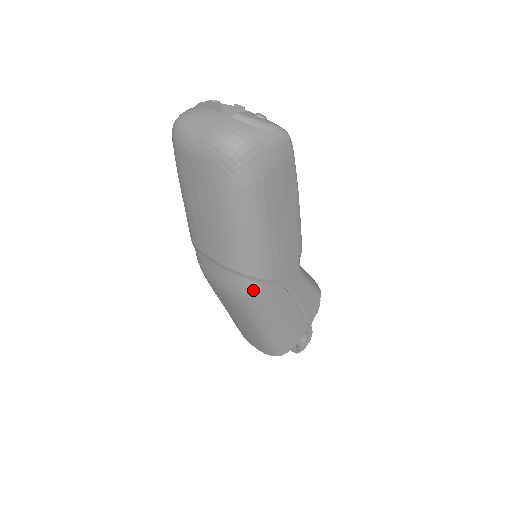
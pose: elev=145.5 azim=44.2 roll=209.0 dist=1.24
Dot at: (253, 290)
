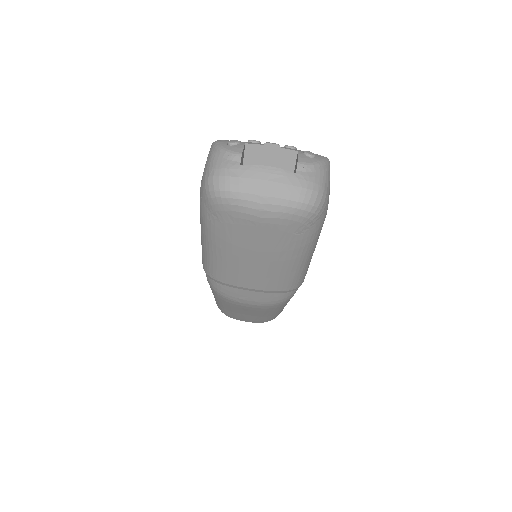
Dot at: (292, 295)
